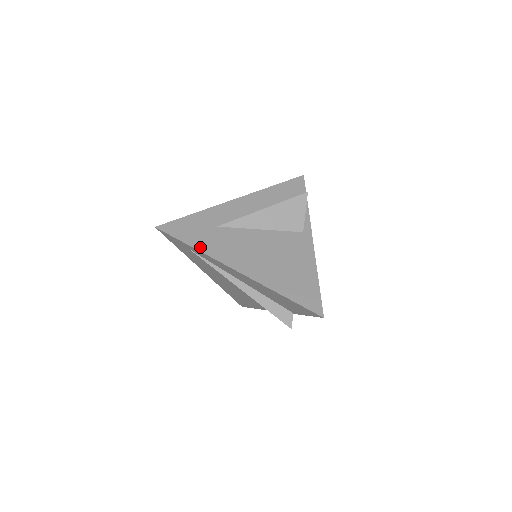
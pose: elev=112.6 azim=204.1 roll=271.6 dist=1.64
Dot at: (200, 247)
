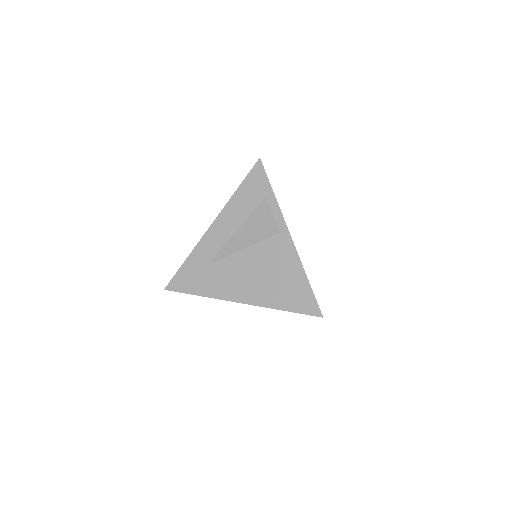
Dot at: (203, 293)
